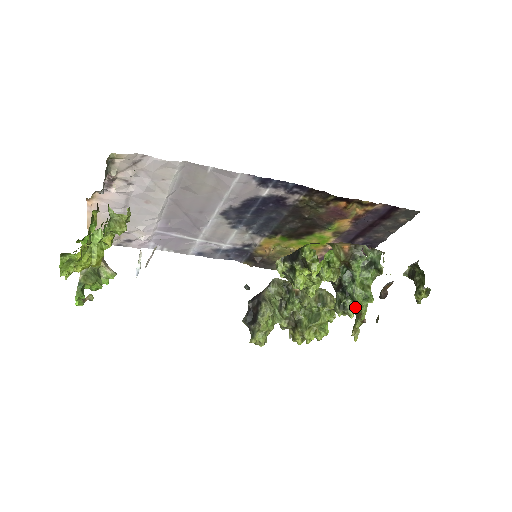
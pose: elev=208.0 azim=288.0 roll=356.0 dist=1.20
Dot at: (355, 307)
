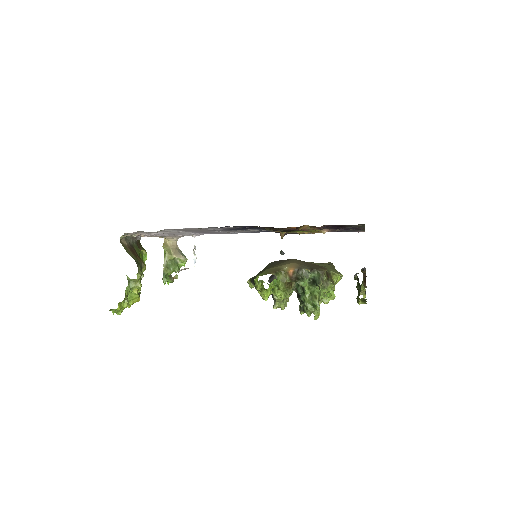
Dot at: (310, 310)
